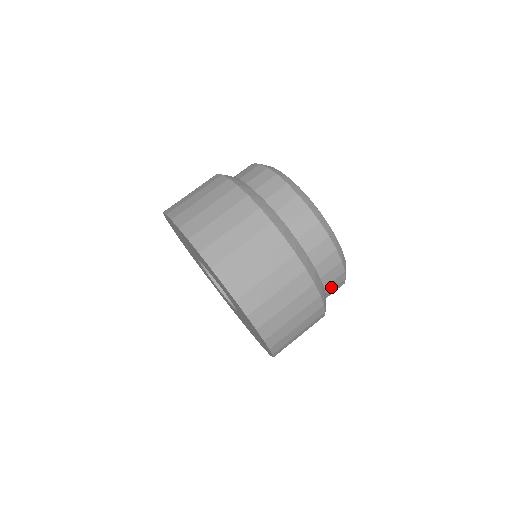
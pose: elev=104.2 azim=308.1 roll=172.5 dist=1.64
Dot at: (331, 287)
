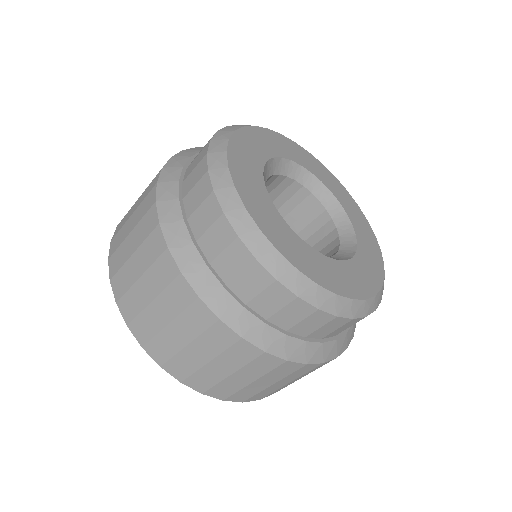
Dot at: occluded
